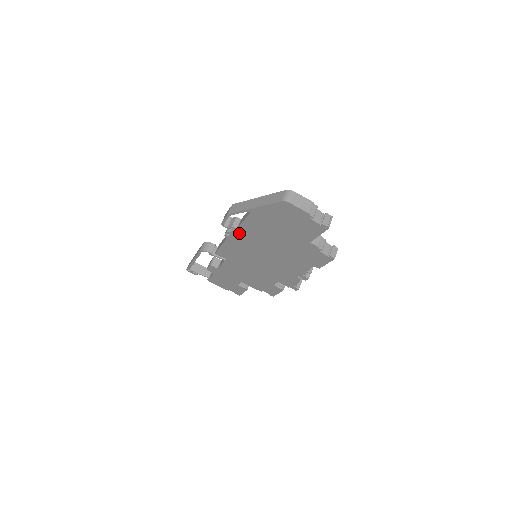
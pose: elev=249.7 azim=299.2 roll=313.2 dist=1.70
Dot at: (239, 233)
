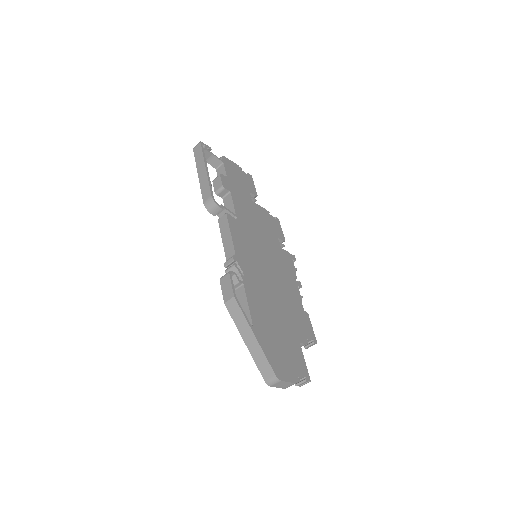
Dot at: occluded
